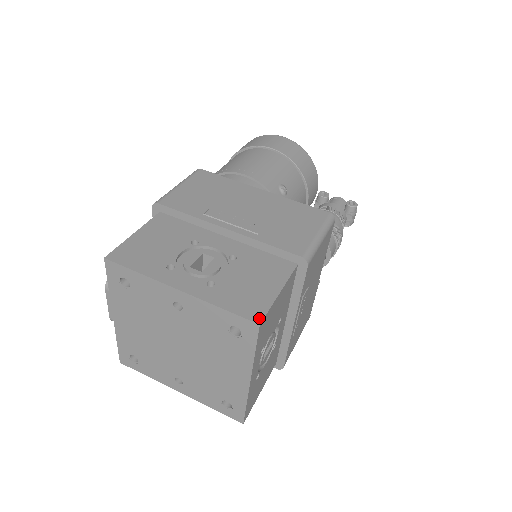
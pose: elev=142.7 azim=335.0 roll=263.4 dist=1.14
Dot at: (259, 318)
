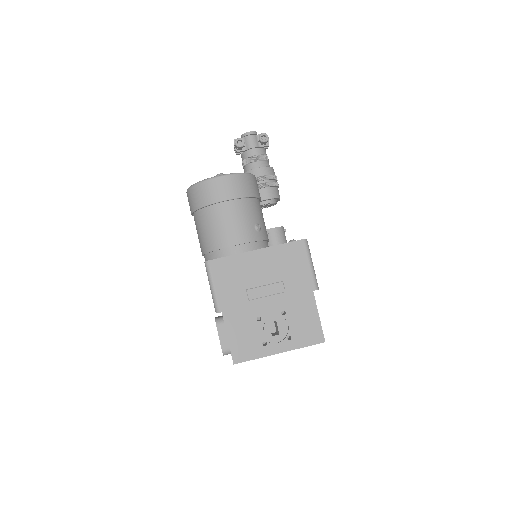
Dot at: (323, 339)
